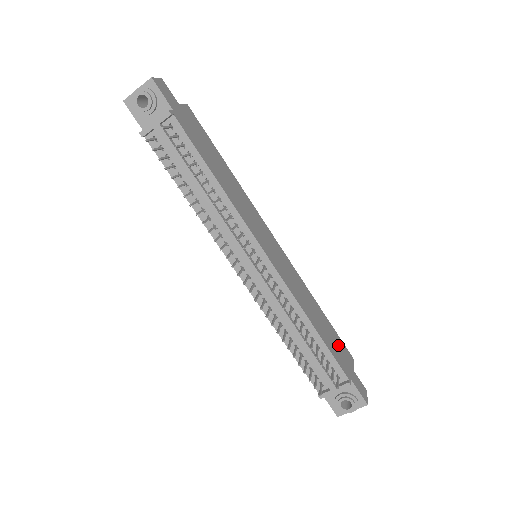
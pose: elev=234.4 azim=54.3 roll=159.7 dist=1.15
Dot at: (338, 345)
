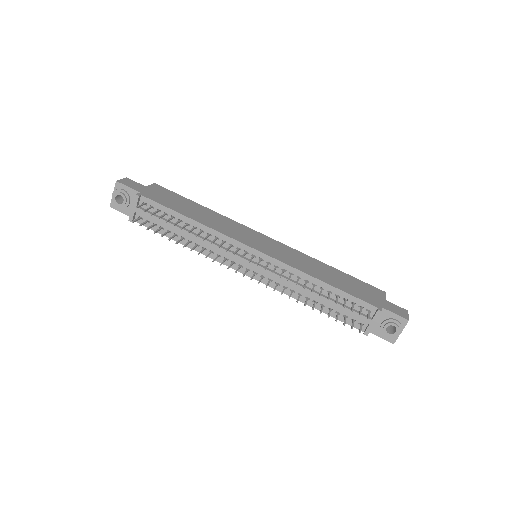
Dot at: (361, 287)
